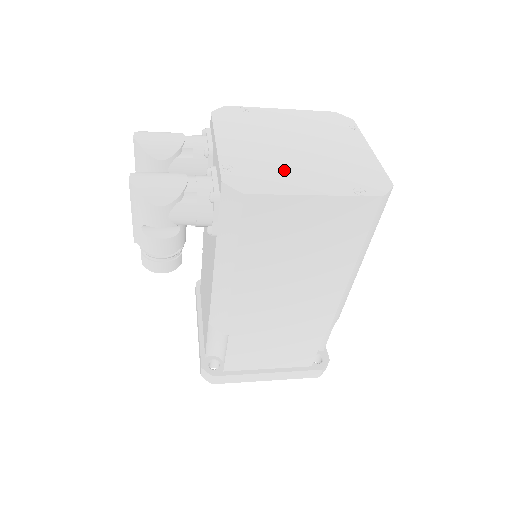
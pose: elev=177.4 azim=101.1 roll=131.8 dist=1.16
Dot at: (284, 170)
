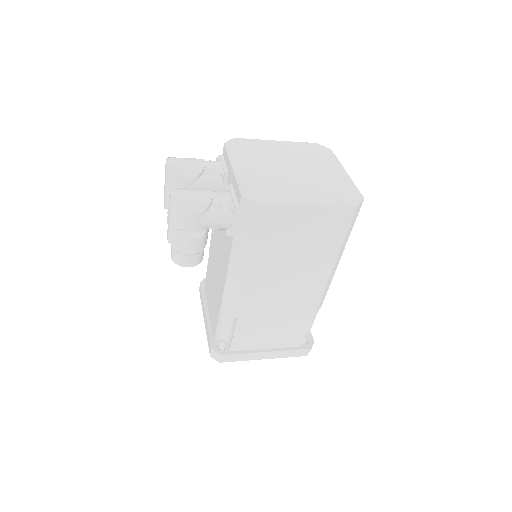
Dot at: (285, 187)
